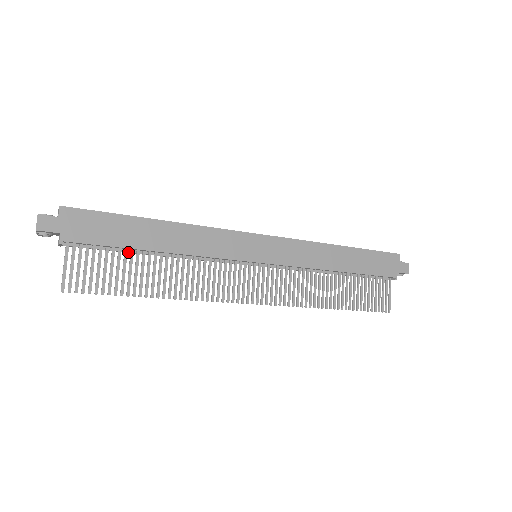
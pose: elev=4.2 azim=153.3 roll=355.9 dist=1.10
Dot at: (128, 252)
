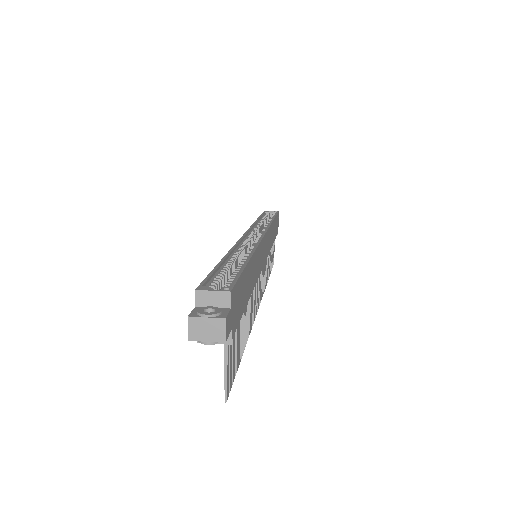
Dot at: occluded
